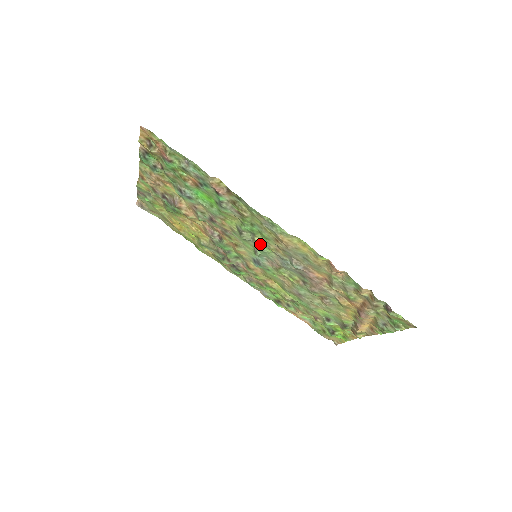
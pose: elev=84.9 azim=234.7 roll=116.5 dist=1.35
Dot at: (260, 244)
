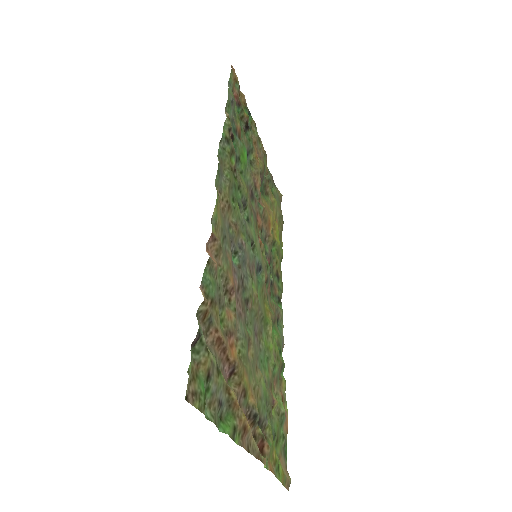
Dot at: (242, 224)
